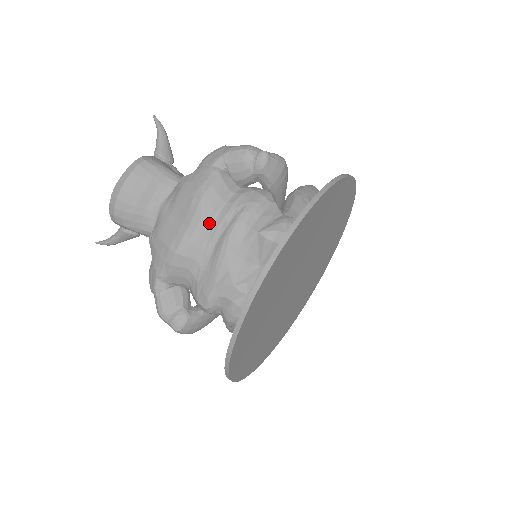
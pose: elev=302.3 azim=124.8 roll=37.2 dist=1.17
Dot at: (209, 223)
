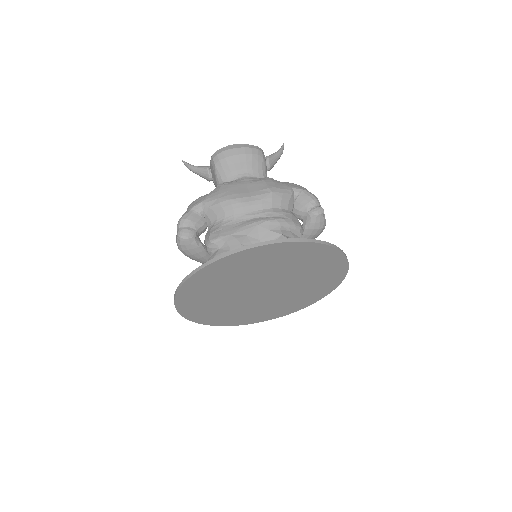
Dot at: (263, 206)
